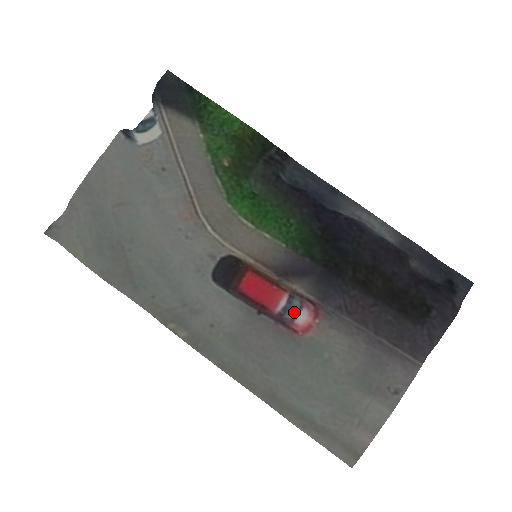
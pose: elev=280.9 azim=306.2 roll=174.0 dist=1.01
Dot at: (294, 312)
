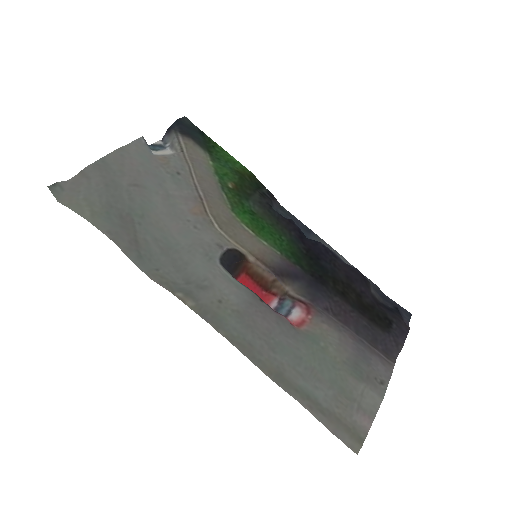
Dot at: (287, 310)
